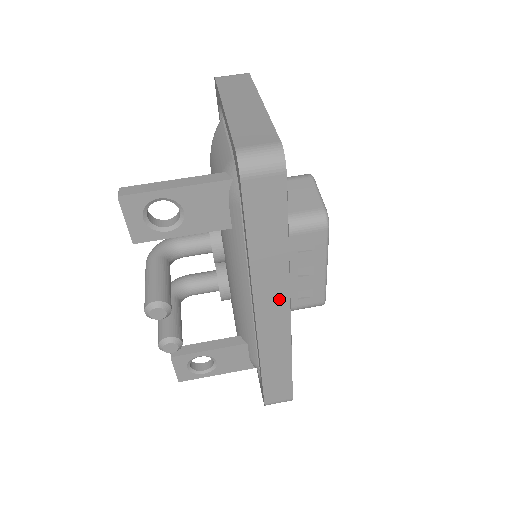
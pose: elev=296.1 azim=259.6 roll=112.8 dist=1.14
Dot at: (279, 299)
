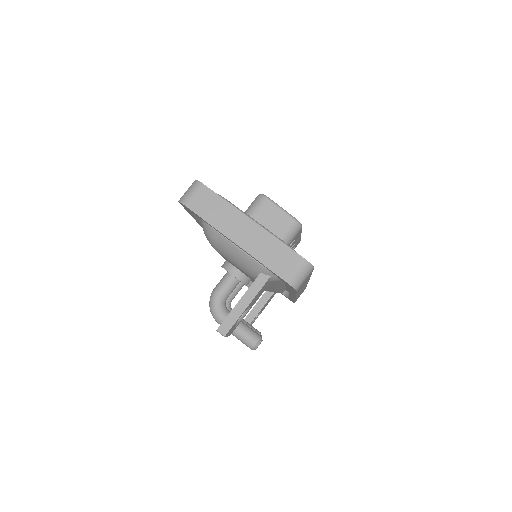
Dot at: occluded
